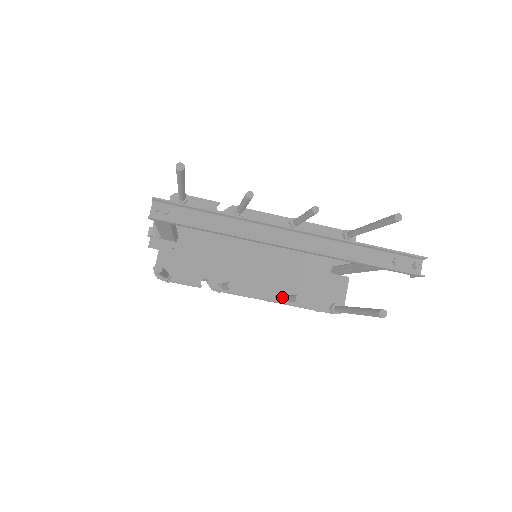
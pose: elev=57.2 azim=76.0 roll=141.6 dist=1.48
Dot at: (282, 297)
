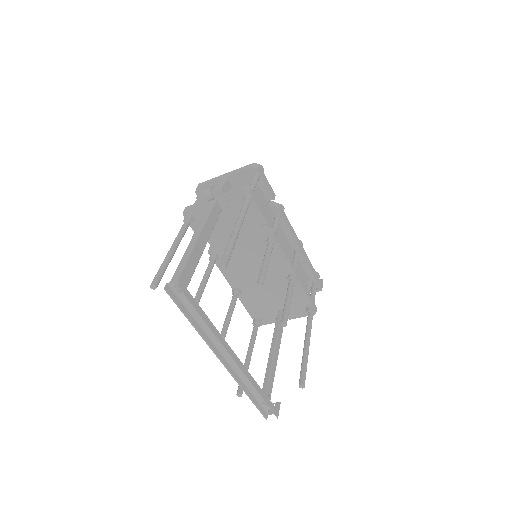
Dot at: (231, 302)
